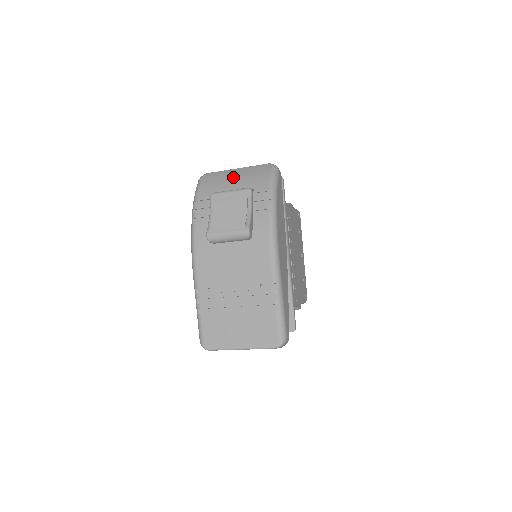
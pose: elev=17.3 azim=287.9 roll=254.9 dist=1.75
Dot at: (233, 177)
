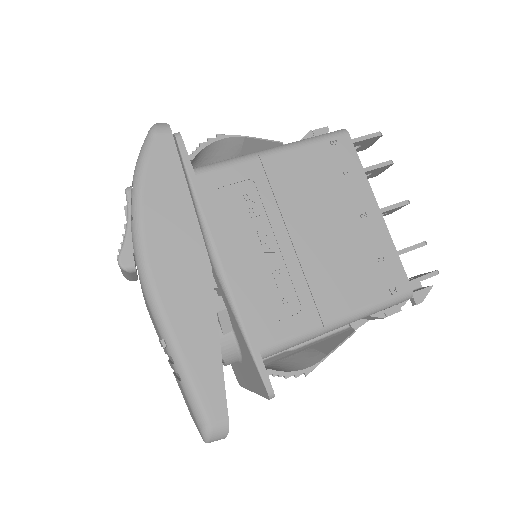
Dot at: occluded
